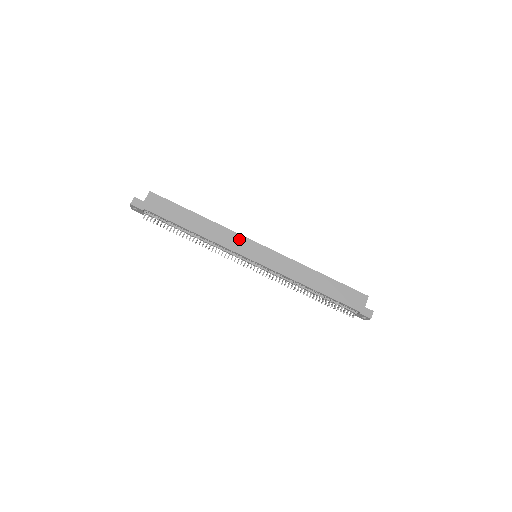
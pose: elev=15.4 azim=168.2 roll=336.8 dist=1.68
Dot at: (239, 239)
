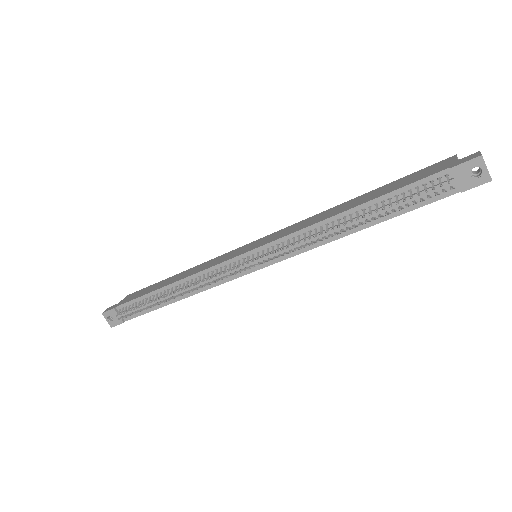
Dot at: (226, 255)
